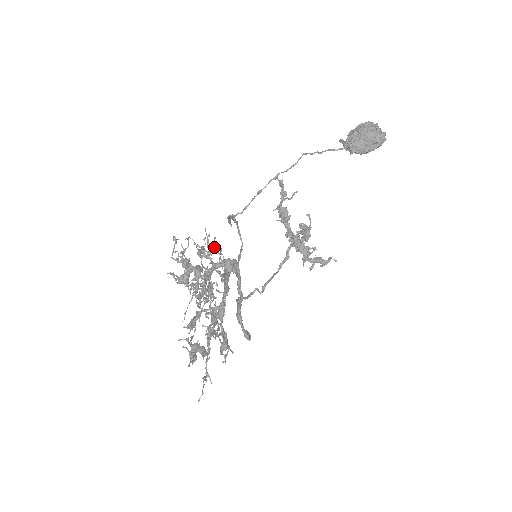
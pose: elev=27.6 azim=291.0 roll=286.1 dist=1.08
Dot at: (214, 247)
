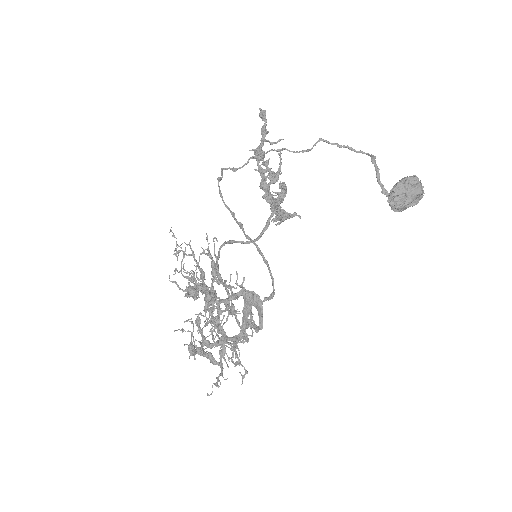
Dot at: (241, 286)
